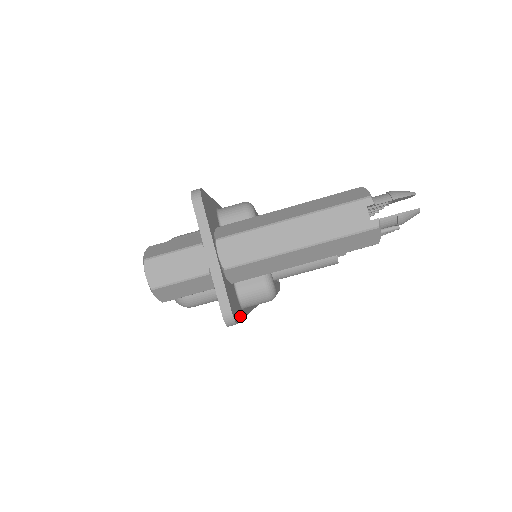
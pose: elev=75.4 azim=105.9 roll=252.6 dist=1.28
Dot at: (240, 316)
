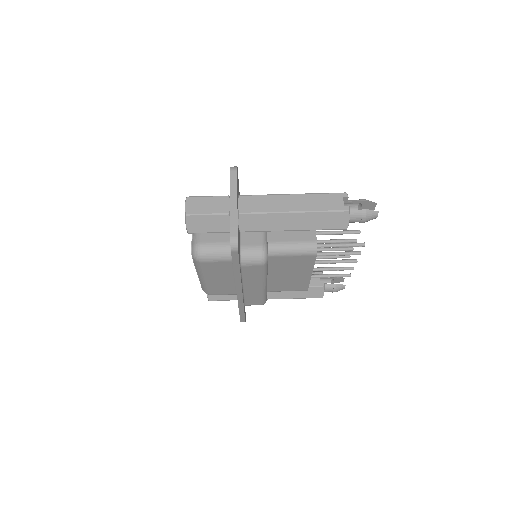
Dot at: (239, 259)
